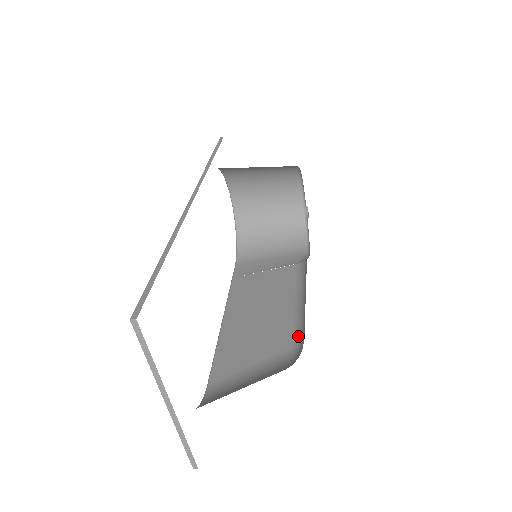
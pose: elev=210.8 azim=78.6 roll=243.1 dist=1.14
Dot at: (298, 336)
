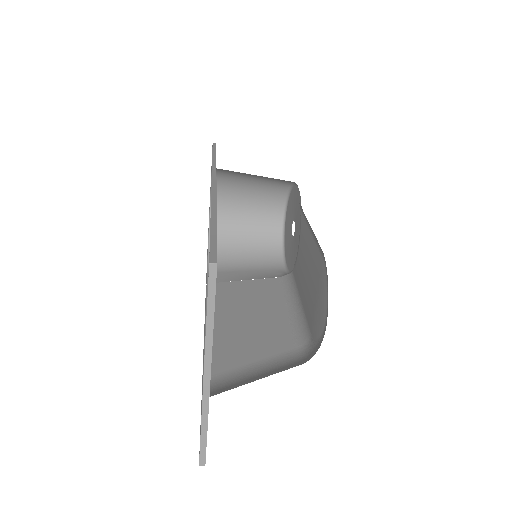
Dot at: (299, 339)
